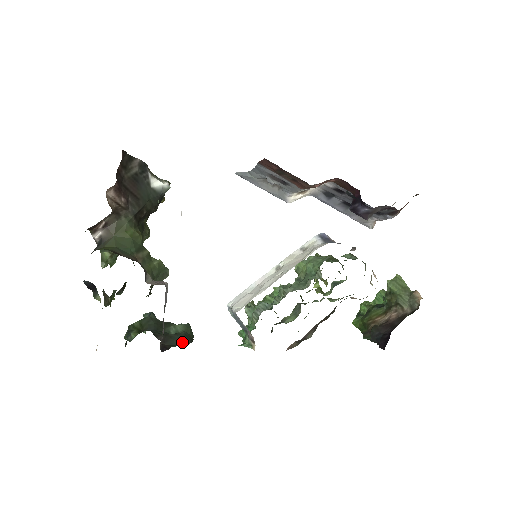
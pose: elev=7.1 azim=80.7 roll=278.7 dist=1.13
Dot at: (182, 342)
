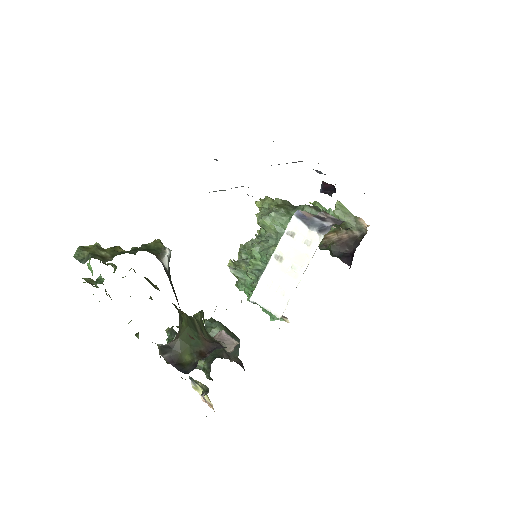
Dot at: occluded
